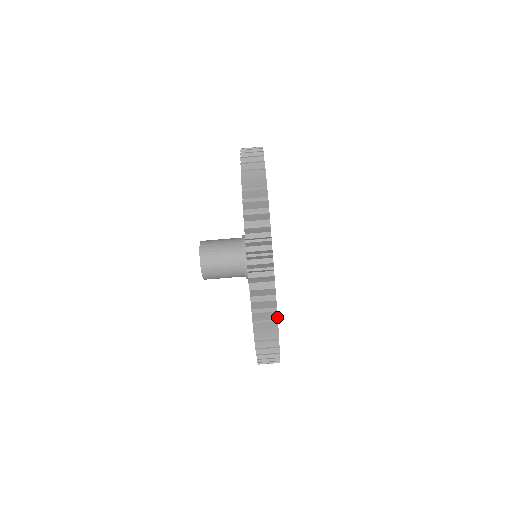
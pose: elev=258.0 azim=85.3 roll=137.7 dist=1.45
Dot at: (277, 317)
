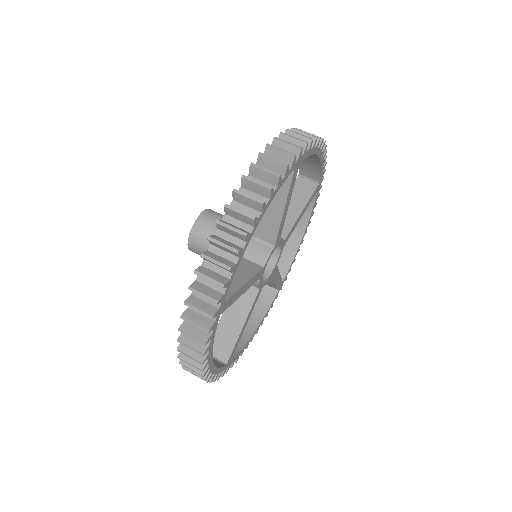
Dot at: occluded
